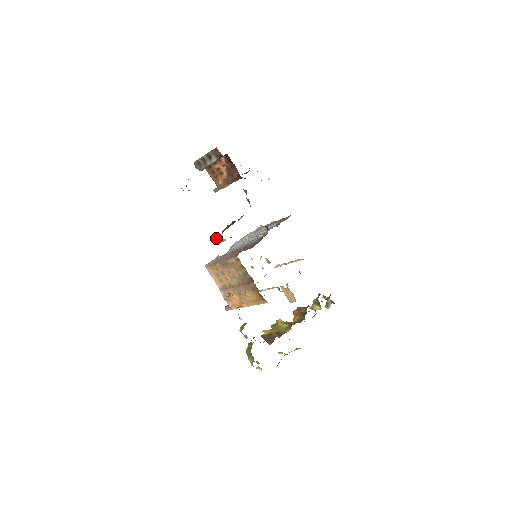
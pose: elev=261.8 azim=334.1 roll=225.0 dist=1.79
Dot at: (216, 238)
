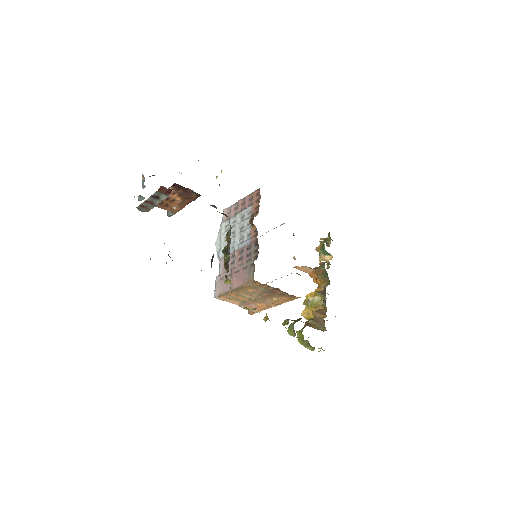
Dot at: (227, 281)
